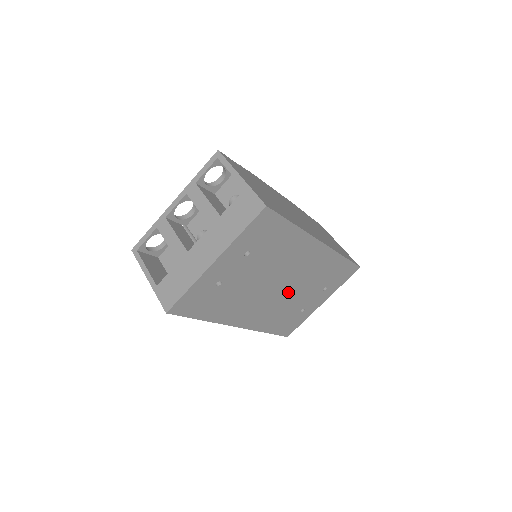
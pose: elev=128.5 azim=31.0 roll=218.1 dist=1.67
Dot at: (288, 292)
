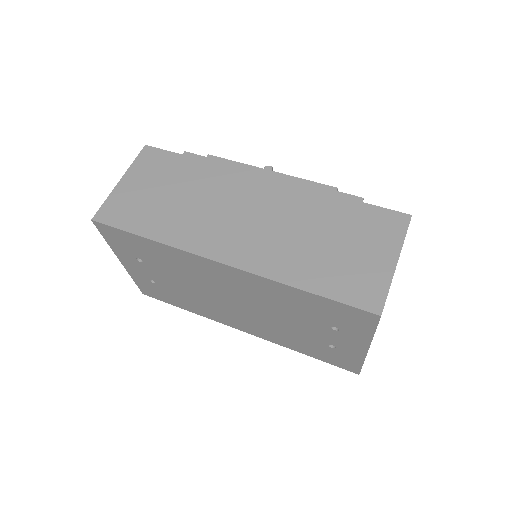
Dot at: (261, 313)
